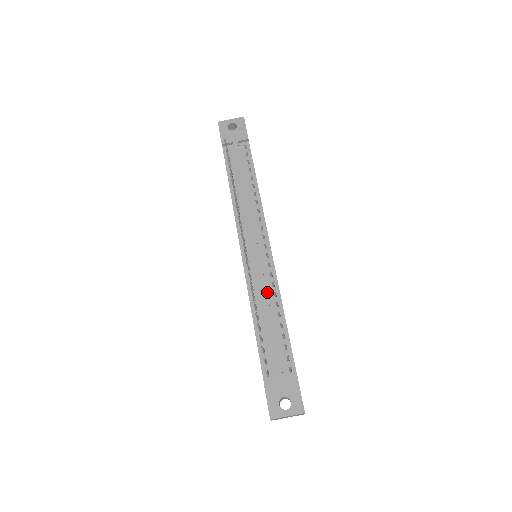
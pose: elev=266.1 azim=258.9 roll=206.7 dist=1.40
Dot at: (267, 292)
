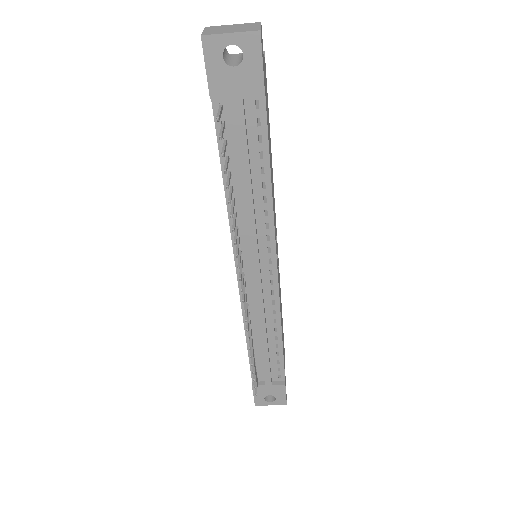
Dot at: (266, 318)
